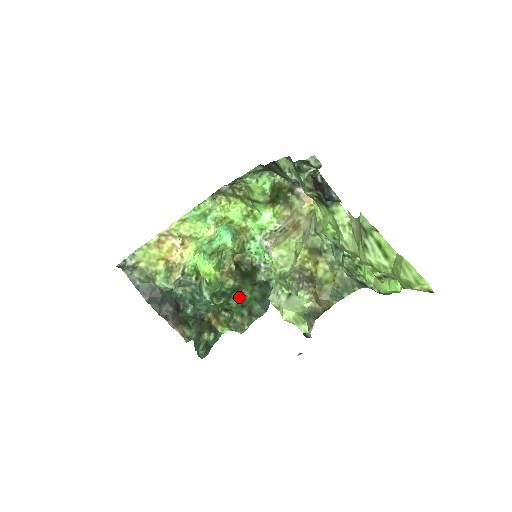
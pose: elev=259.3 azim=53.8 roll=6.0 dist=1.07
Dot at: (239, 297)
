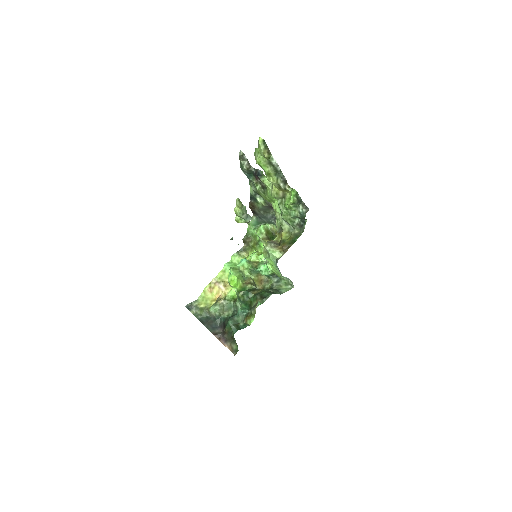
Dot at: (255, 293)
